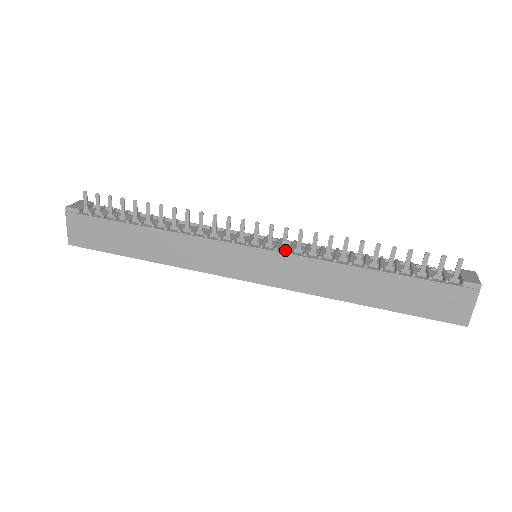
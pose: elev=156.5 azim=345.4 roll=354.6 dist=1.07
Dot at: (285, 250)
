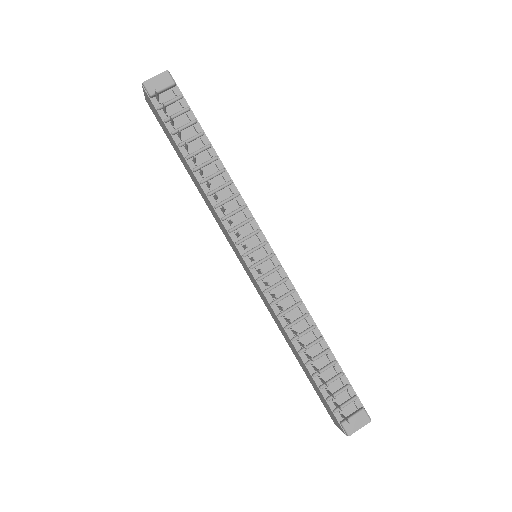
Dot at: (265, 285)
